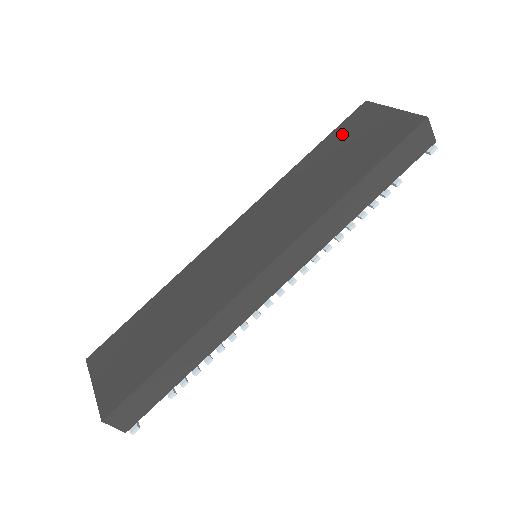
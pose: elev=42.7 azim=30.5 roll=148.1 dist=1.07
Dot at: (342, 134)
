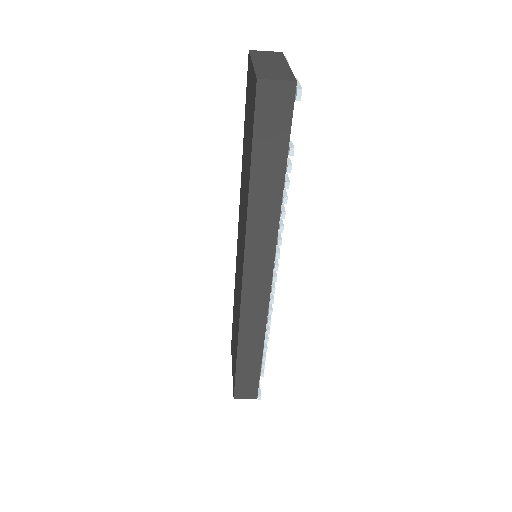
Dot at: (246, 110)
